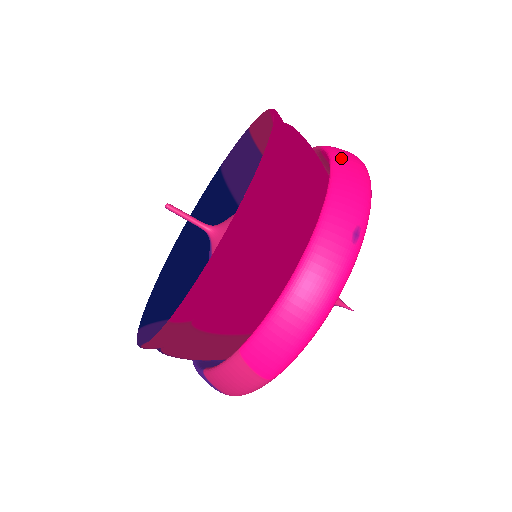
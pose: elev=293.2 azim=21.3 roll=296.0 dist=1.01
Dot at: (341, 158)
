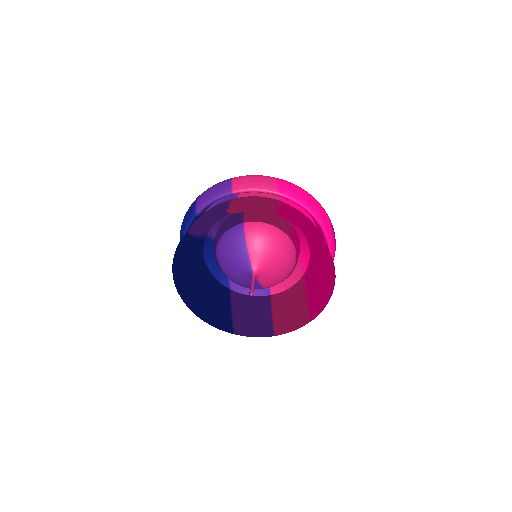
Dot at: (307, 202)
